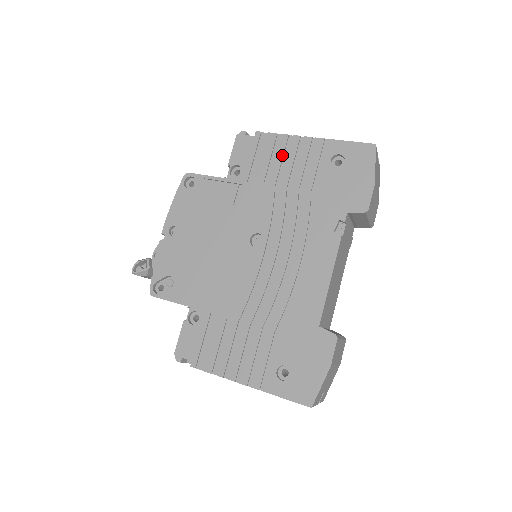
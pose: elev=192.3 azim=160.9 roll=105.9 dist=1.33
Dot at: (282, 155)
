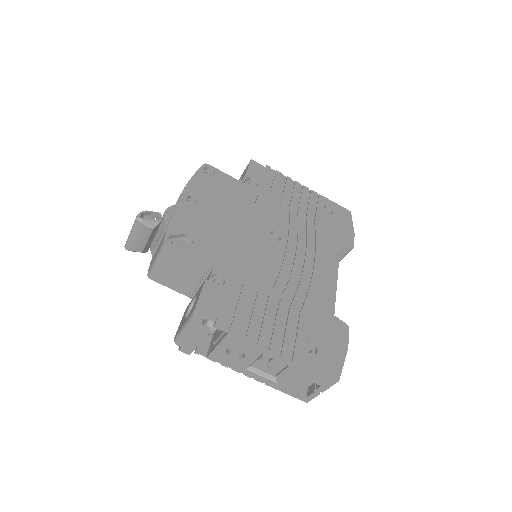
Dot at: (289, 189)
